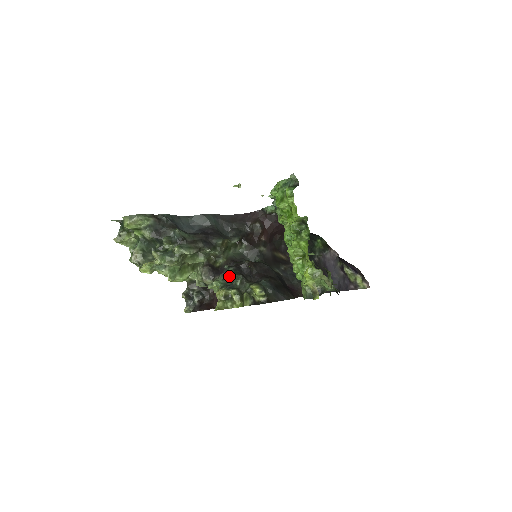
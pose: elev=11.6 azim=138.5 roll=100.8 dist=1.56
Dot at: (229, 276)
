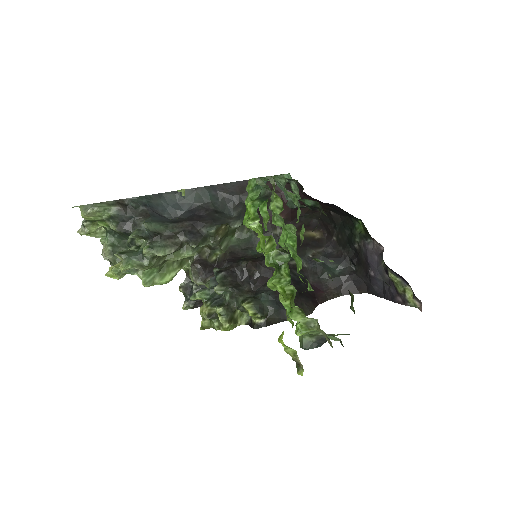
Dot at: occluded
